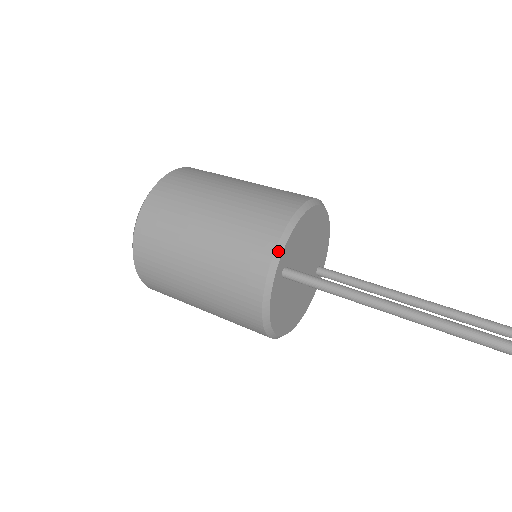
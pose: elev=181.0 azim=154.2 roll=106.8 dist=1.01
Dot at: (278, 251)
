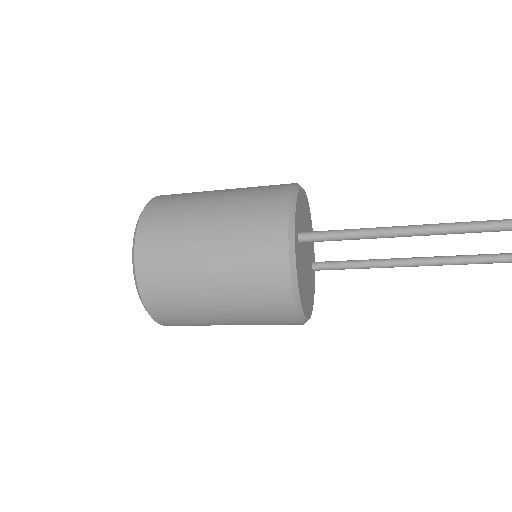
Dot at: (291, 212)
